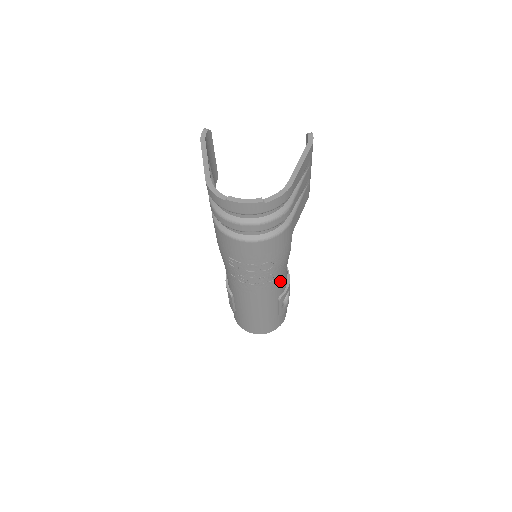
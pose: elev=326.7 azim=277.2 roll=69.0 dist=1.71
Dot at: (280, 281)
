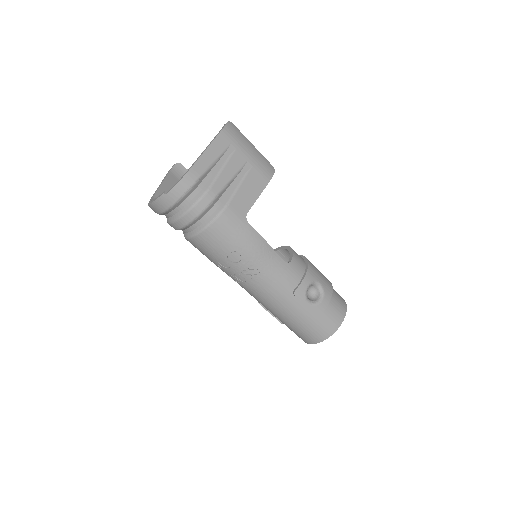
Dot at: (276, 272)
